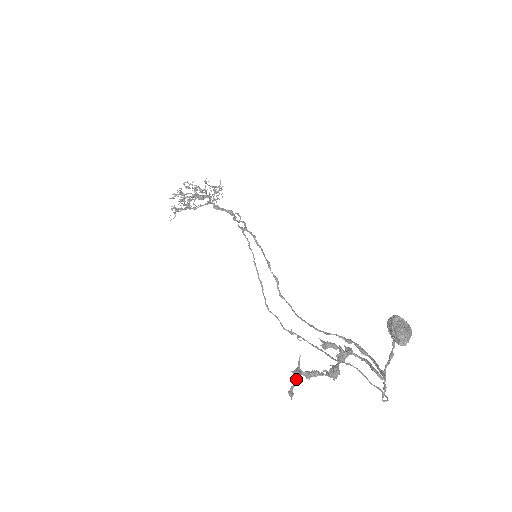
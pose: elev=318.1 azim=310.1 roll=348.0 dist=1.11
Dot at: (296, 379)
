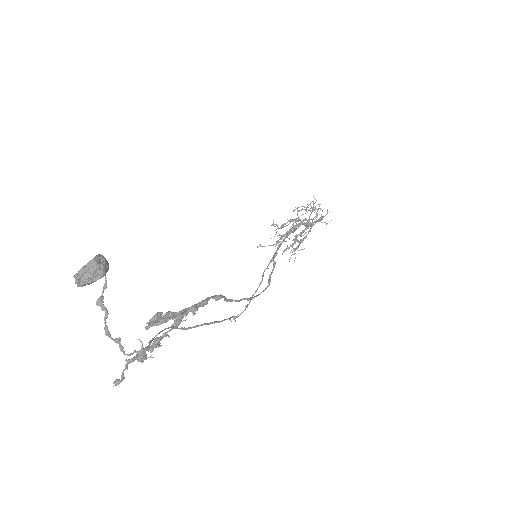
Dot at: (126, 366)
